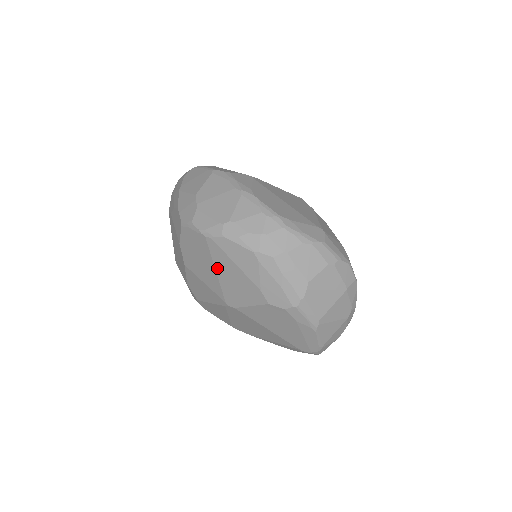
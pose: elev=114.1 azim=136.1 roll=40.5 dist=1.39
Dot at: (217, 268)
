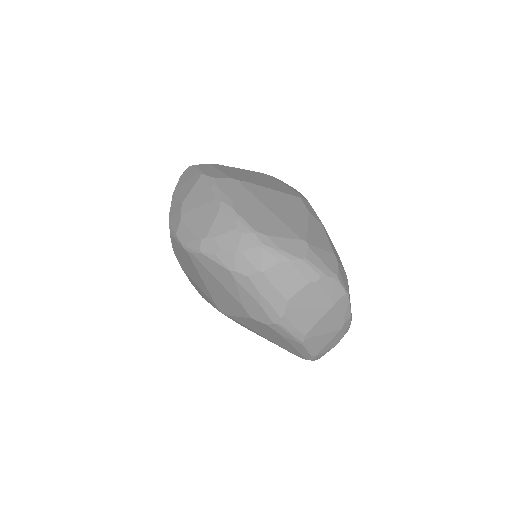
Dot at: (203, 279)
